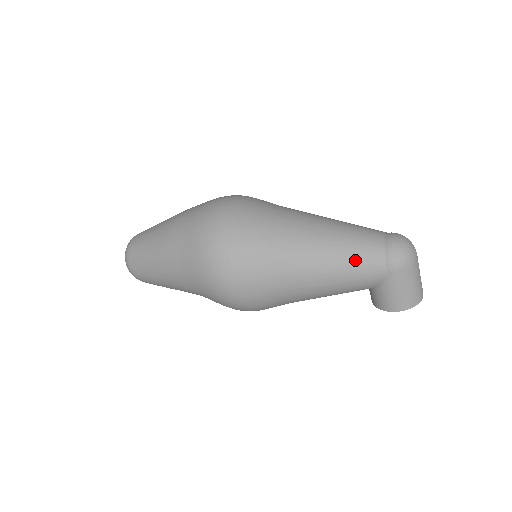
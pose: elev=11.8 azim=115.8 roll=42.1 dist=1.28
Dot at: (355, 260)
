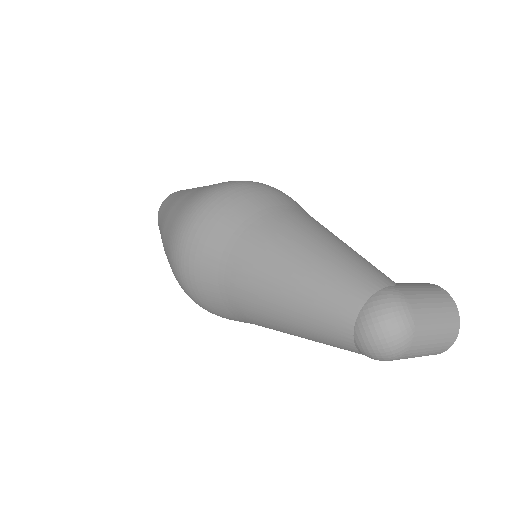
Dot at: (327, 344)
